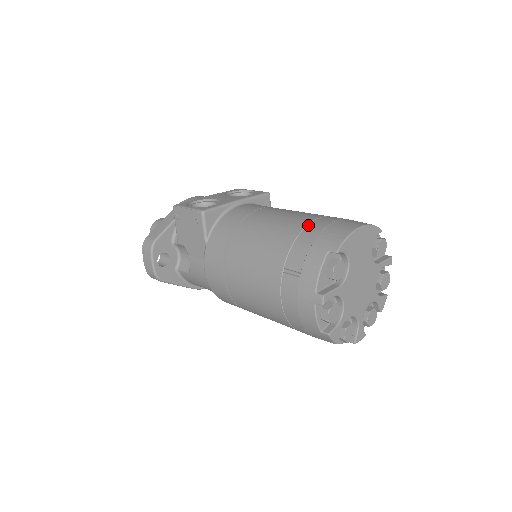
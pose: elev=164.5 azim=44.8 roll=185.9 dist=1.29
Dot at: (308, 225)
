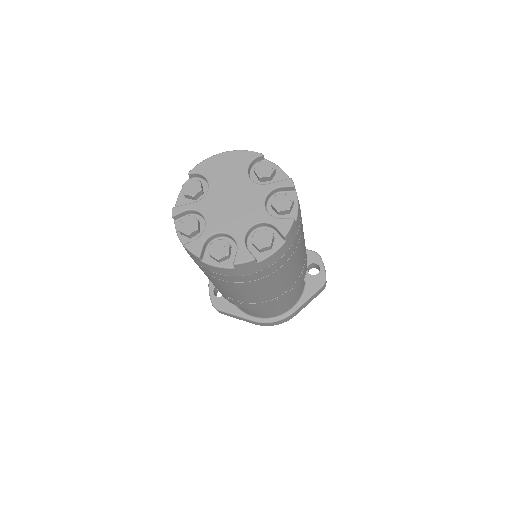
Dot at: occluded
